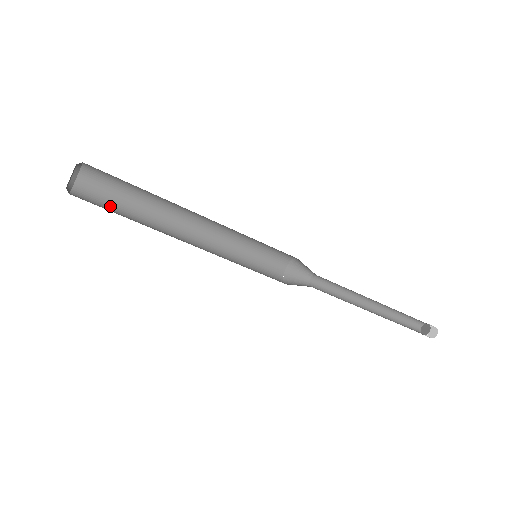
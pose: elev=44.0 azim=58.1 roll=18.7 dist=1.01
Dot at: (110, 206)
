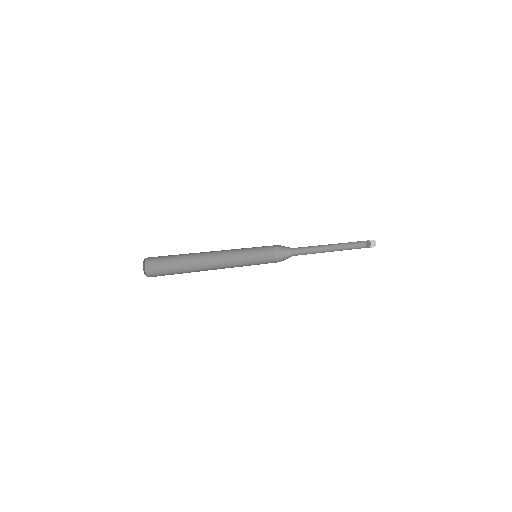
Dot at: (168, 257)
